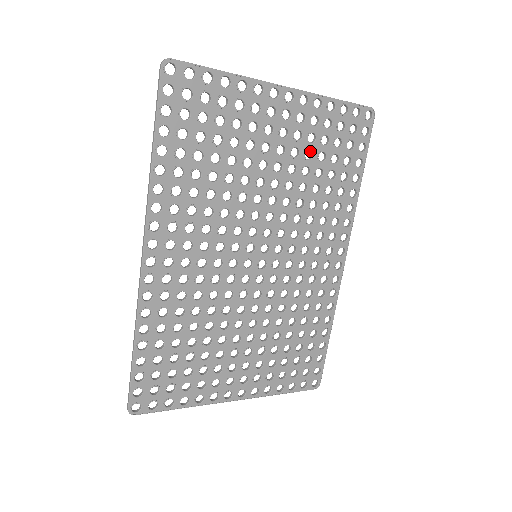
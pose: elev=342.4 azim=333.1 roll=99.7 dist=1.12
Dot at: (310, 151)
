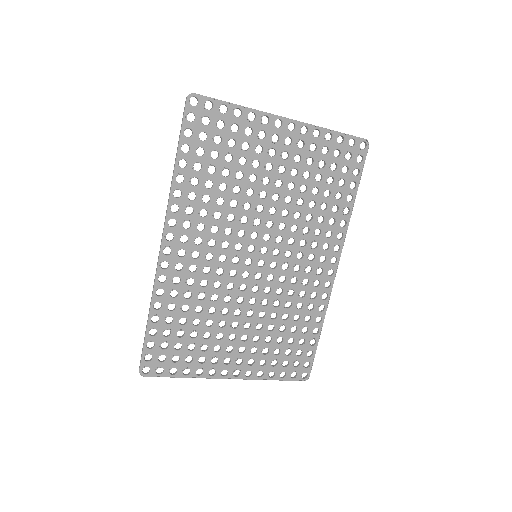
Dot at: occluded
